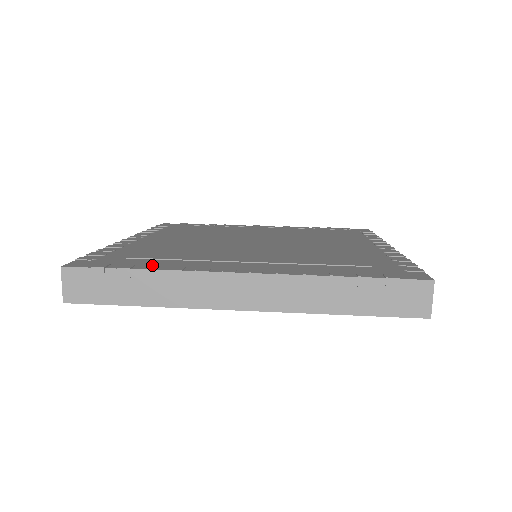
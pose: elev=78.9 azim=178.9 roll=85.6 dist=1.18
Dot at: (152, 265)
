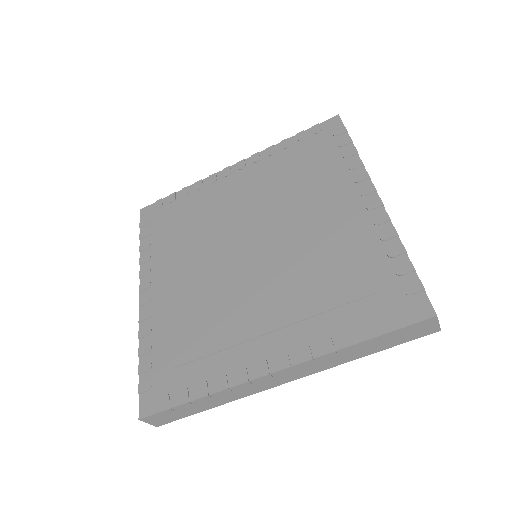
Dot at: (200, 385)
